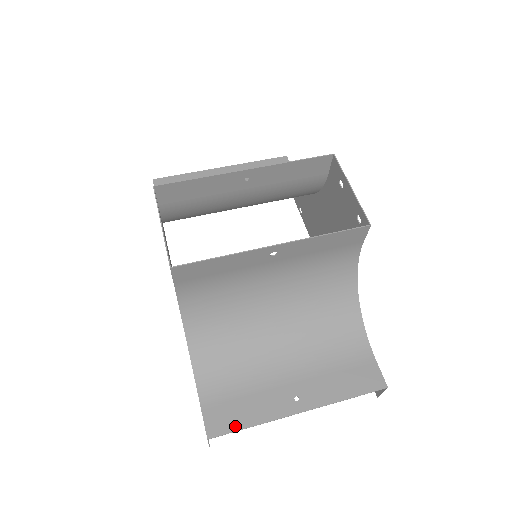
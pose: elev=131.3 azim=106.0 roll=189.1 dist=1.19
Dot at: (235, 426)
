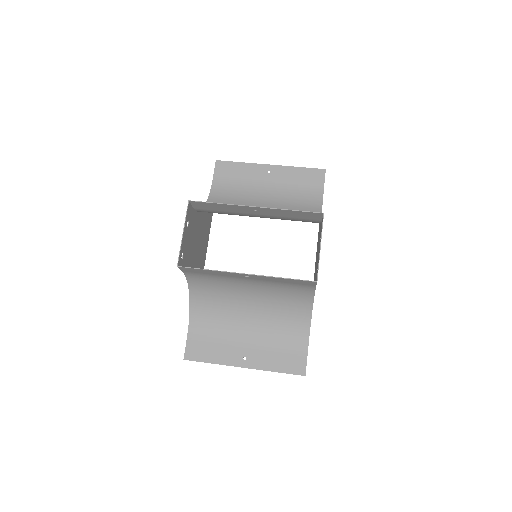
Dot at: (202, 359)
